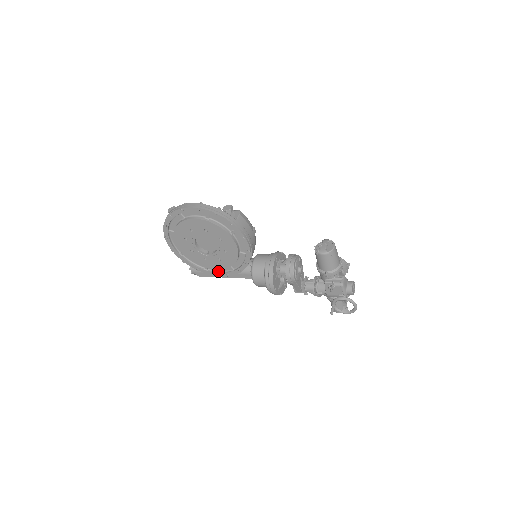
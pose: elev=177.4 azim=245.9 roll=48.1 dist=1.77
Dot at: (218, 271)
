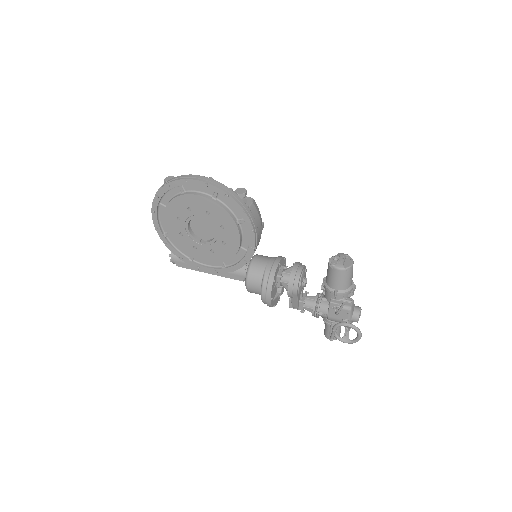
Dot at: (205, 265)
